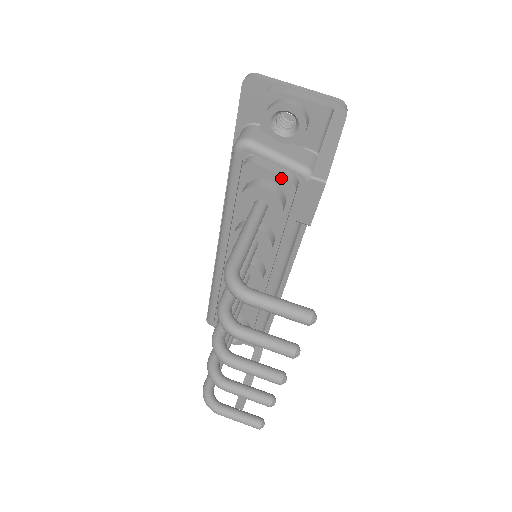
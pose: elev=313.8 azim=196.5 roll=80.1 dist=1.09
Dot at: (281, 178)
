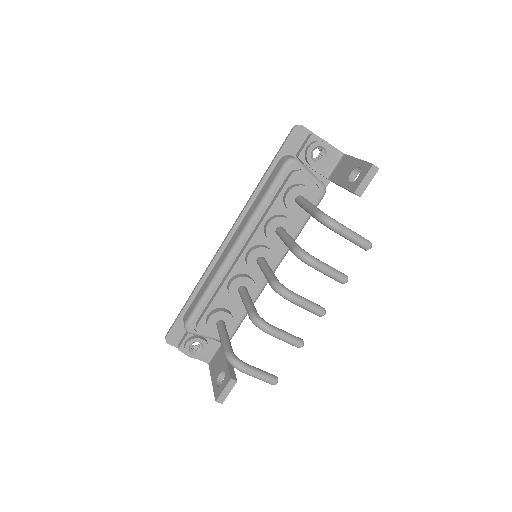
Dot at: (313, 185)
